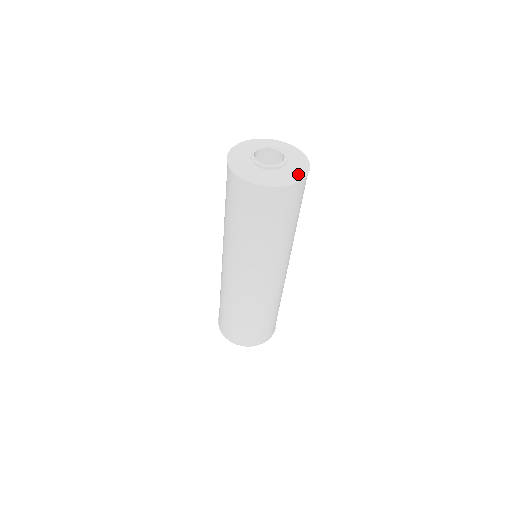
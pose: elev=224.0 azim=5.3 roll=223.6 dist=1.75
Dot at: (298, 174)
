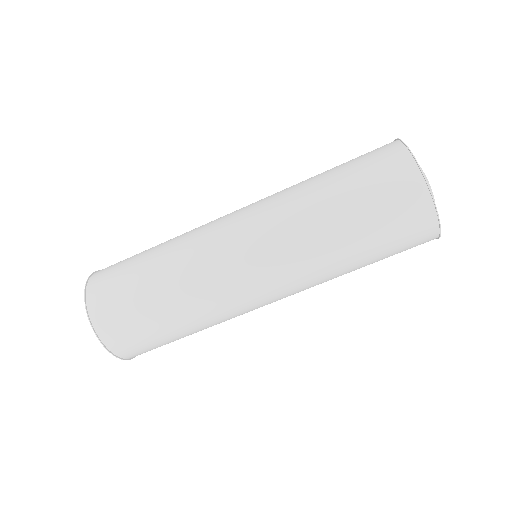
Dot at: occluded
